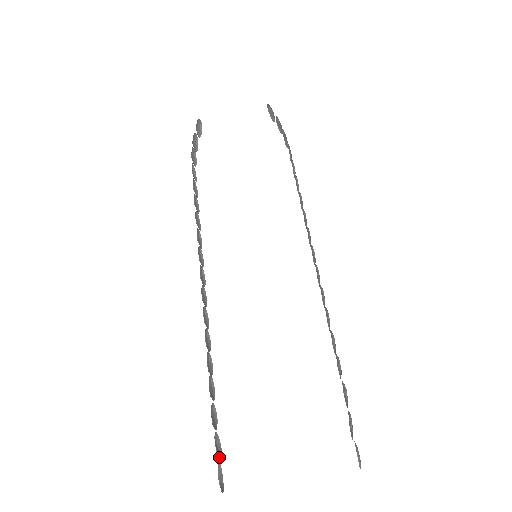
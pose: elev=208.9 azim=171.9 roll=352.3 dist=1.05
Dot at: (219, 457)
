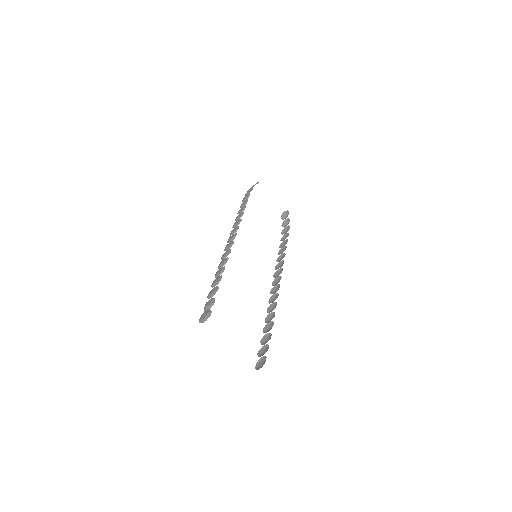
Dot at: (208, 308)
